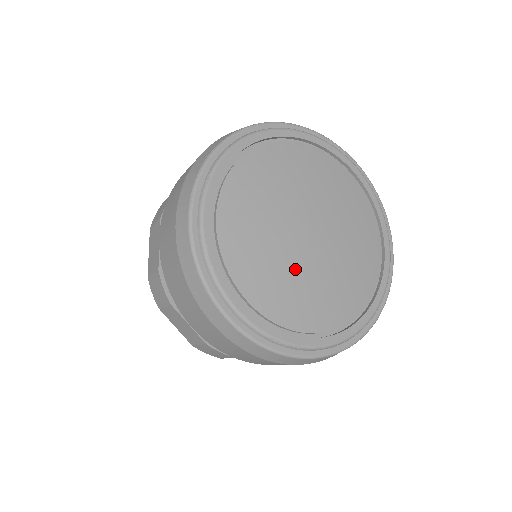
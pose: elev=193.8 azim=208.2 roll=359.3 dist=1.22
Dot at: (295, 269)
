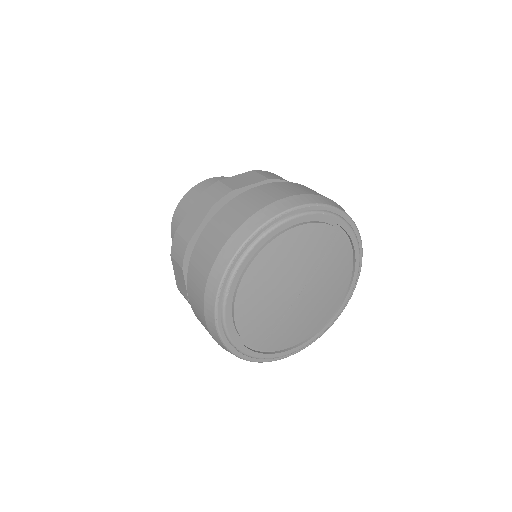
Dot at: (308, 312)
